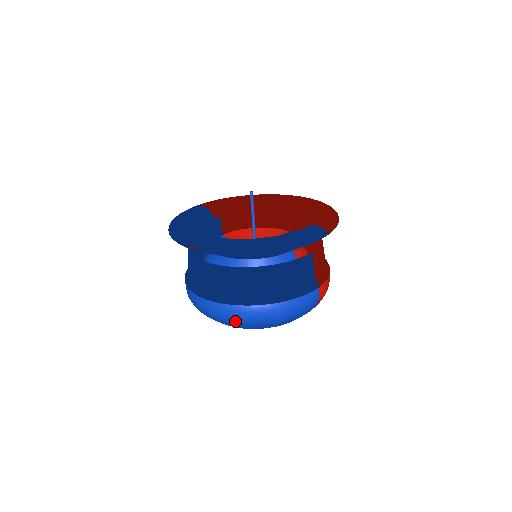
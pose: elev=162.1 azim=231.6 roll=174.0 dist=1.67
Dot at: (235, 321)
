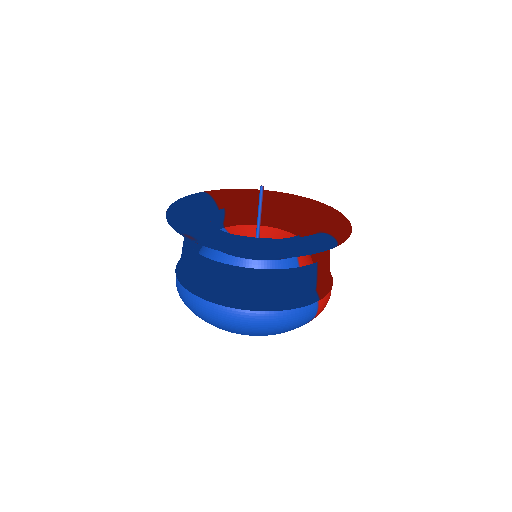
Dot at: (223, 323)
